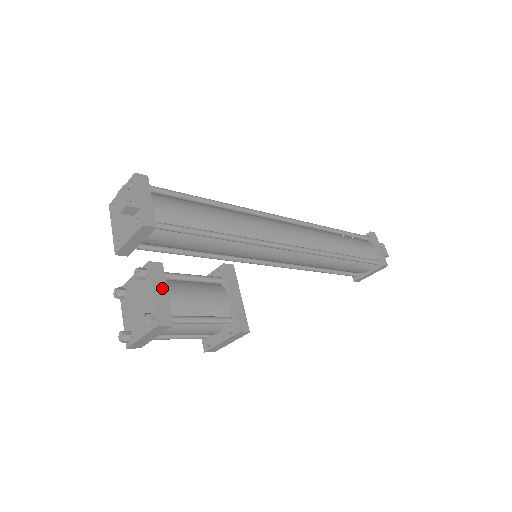
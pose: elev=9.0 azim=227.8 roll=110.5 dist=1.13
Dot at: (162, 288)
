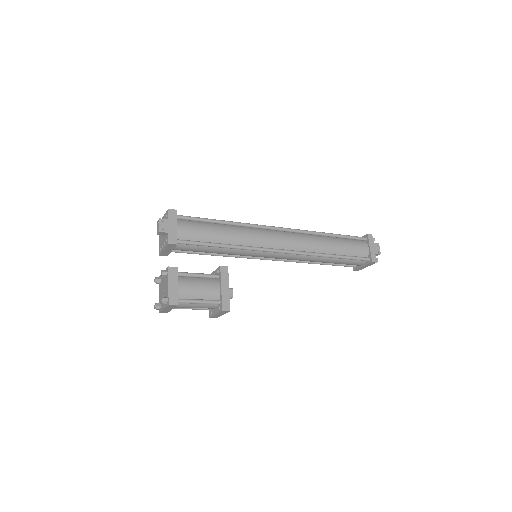
Dot at: (174, 283)
